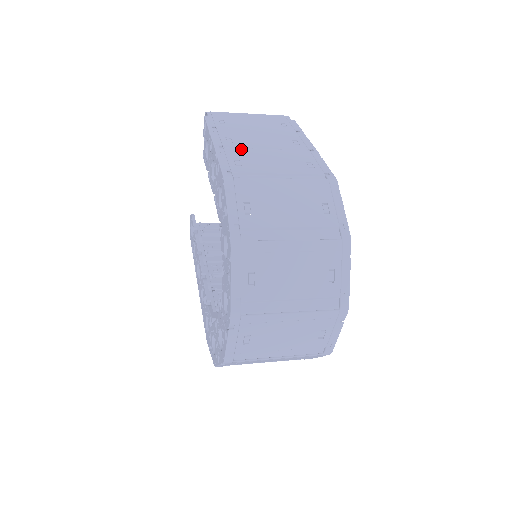
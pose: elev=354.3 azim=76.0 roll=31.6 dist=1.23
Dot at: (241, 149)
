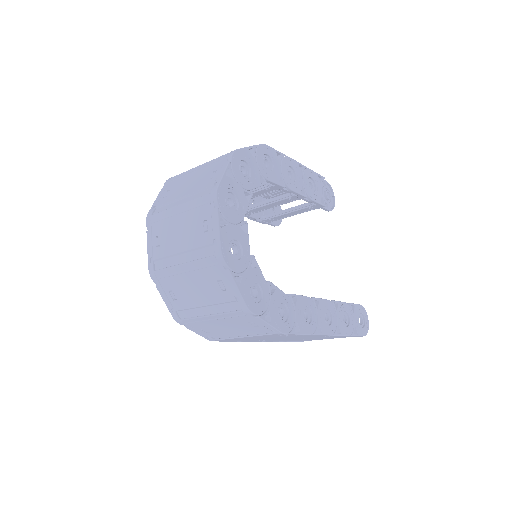
Dot at: occluded
